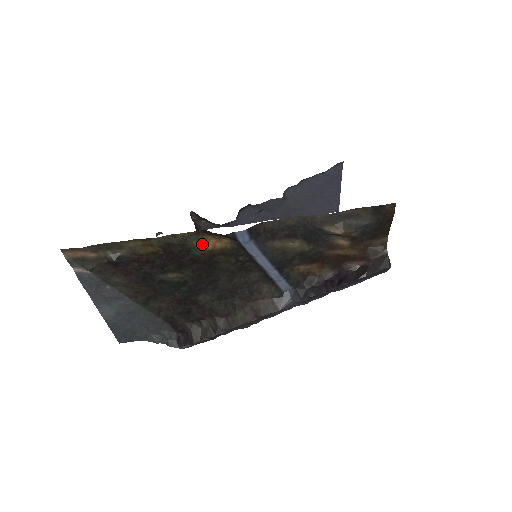
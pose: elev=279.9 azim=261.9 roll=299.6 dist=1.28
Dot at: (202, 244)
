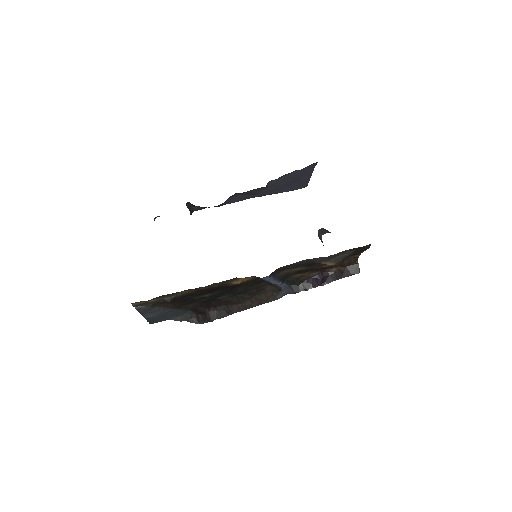
Dot at: (234, 282)
